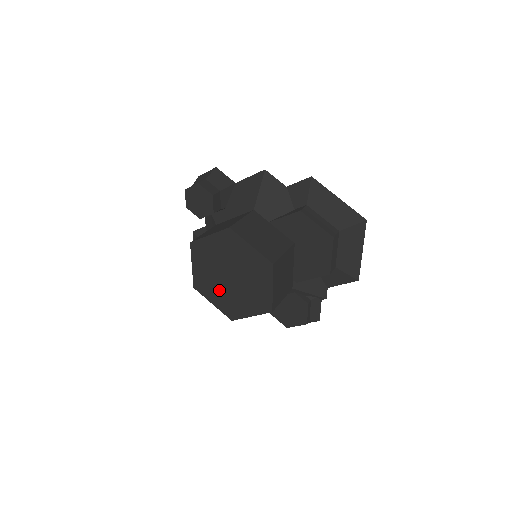
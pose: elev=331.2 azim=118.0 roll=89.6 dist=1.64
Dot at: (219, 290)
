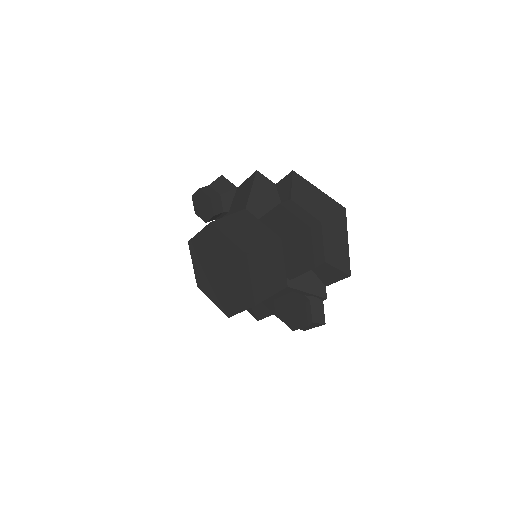
Dot at: (214, 287)
